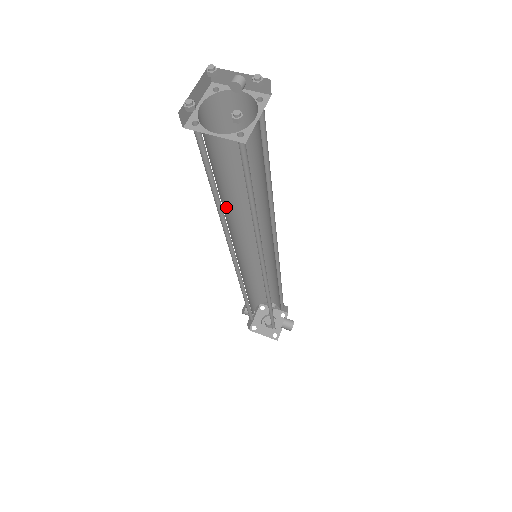
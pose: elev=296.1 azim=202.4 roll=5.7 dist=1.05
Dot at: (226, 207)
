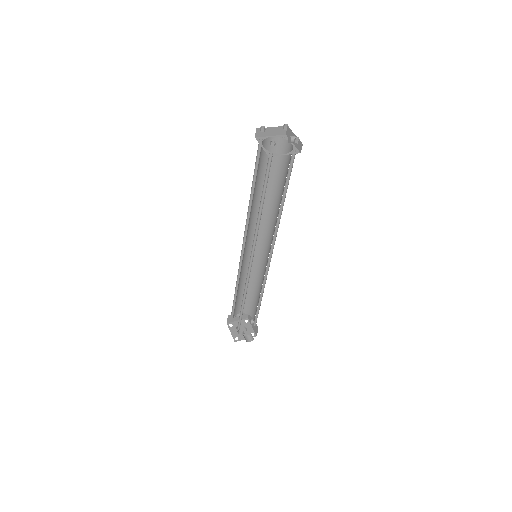
Dot at: (257, 207)
